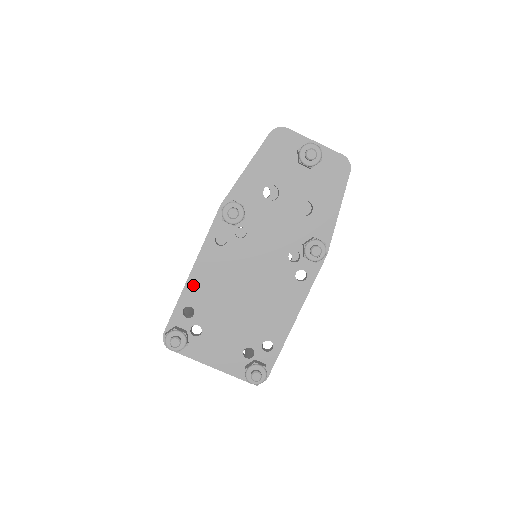
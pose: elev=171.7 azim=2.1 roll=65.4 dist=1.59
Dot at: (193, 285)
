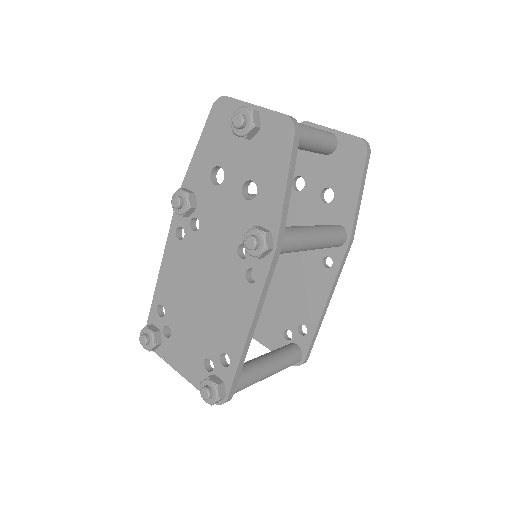
Dot at: (162, 282)
